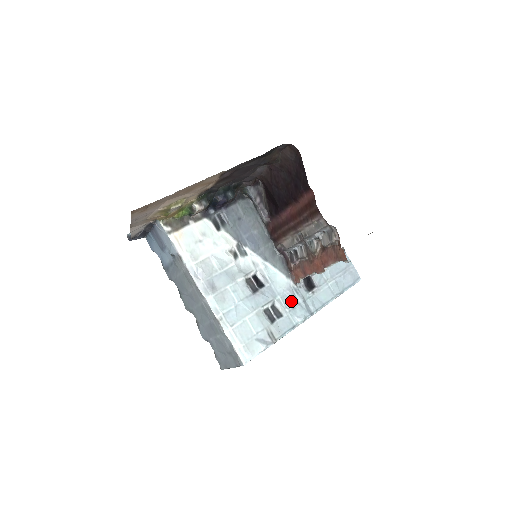
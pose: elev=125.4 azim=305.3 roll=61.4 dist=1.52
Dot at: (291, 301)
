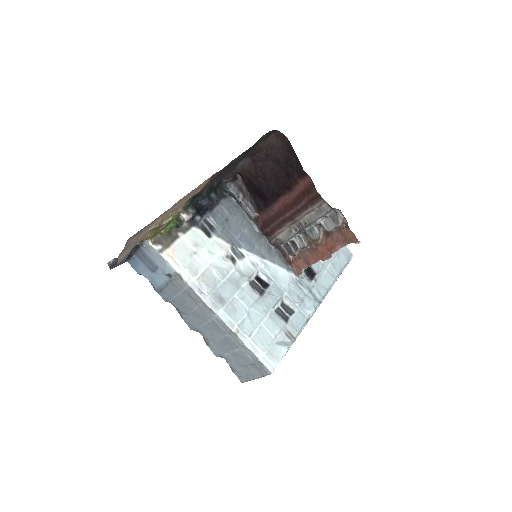
Dot at: (298, 294)
